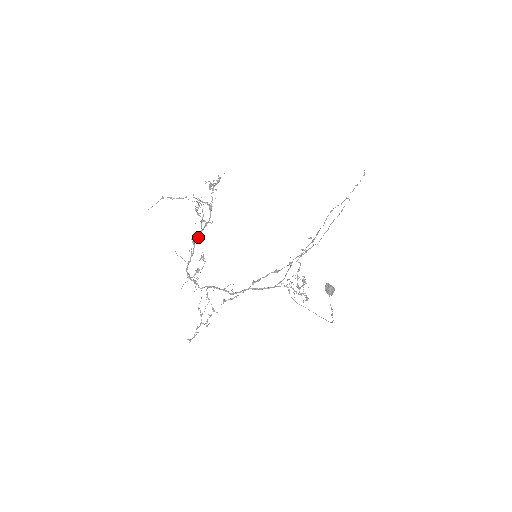
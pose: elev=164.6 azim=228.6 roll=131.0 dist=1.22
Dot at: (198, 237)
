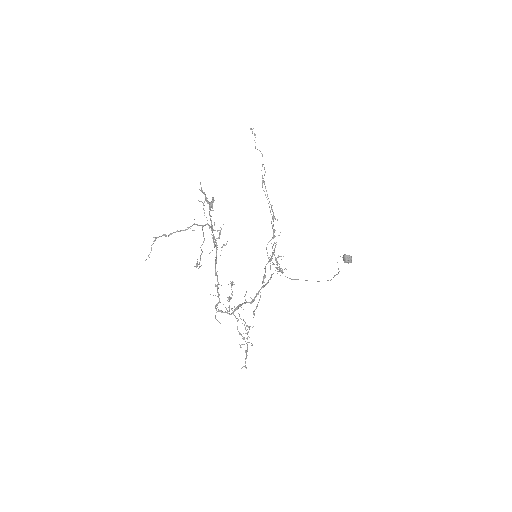
Dot at: occluded
